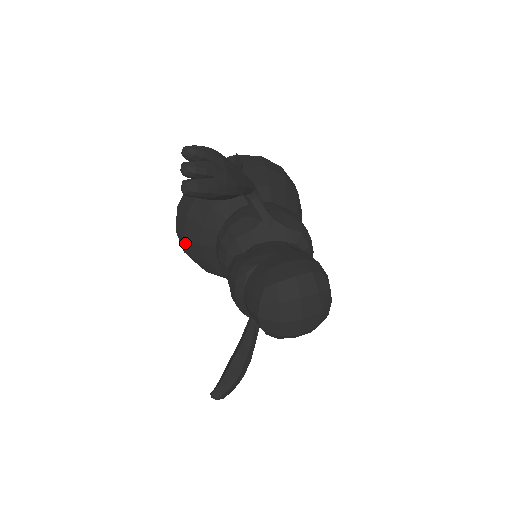
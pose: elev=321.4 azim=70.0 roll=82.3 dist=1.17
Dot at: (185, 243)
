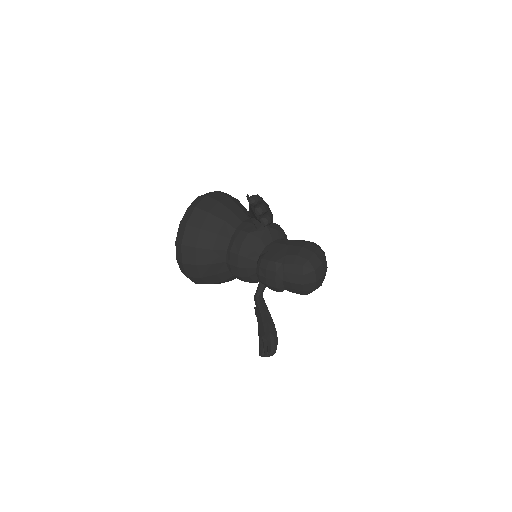
Dot at: (195, 269)
